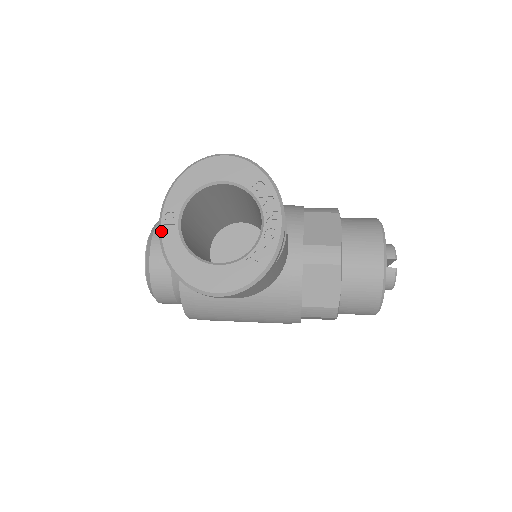
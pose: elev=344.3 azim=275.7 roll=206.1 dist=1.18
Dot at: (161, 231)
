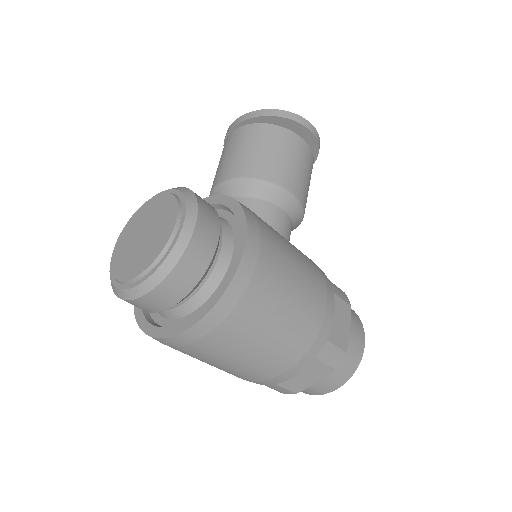
Dot at: (251, 112)
